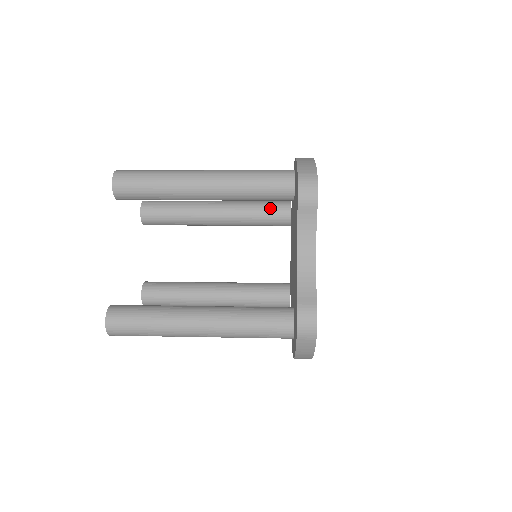
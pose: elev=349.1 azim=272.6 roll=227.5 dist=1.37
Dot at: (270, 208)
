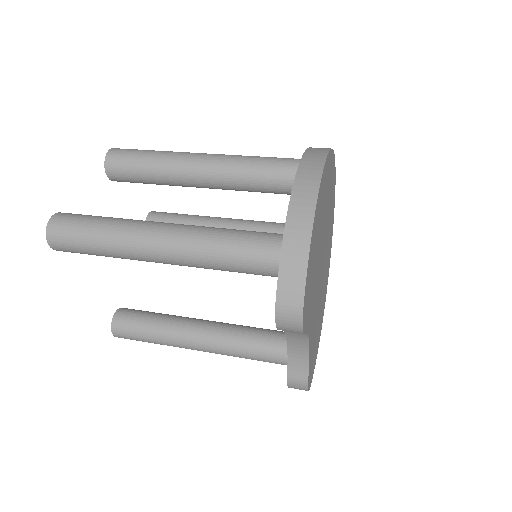
Dot at: (273, 184)
